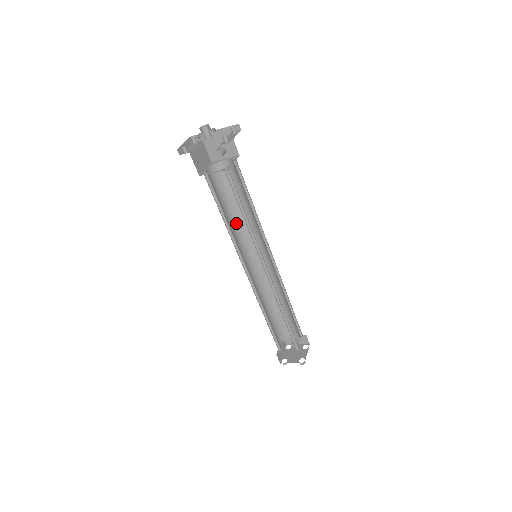
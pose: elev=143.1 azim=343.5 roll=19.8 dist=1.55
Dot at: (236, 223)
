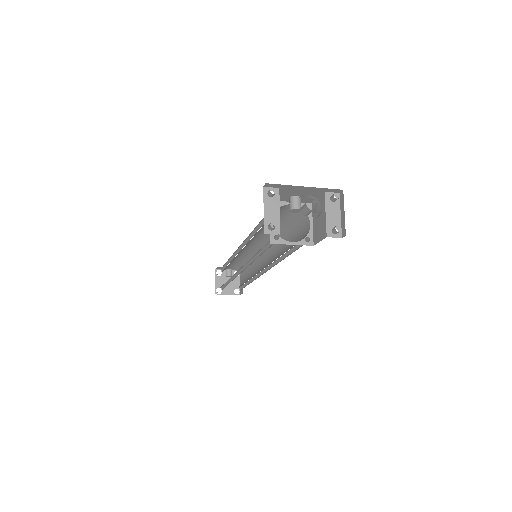
Dot at: occluded
